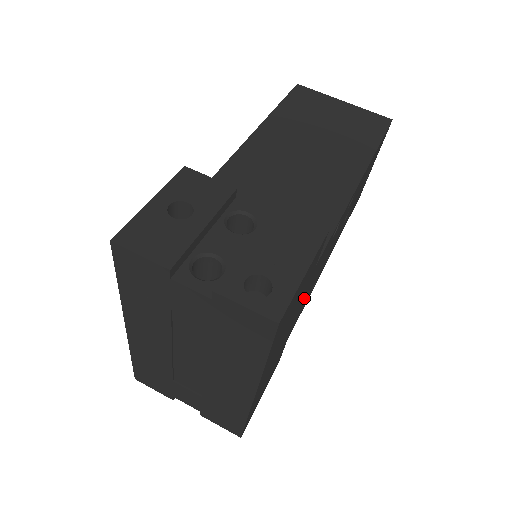
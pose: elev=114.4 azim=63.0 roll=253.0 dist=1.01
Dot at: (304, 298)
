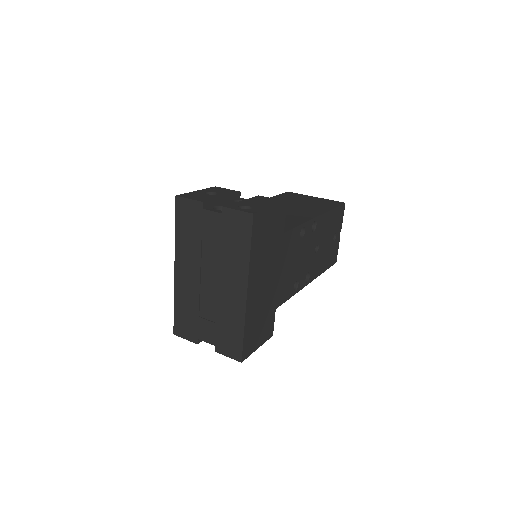
Dot at: (283, 268)
